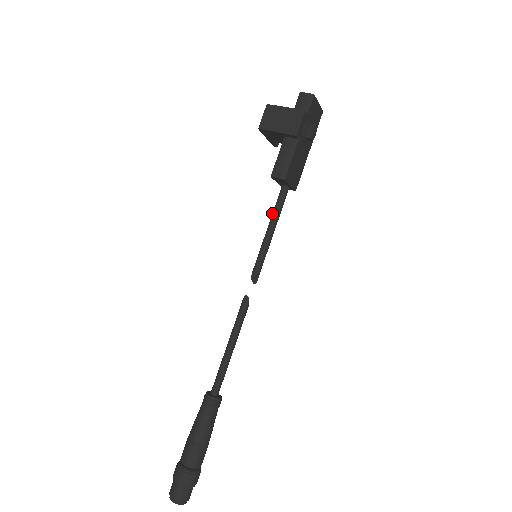
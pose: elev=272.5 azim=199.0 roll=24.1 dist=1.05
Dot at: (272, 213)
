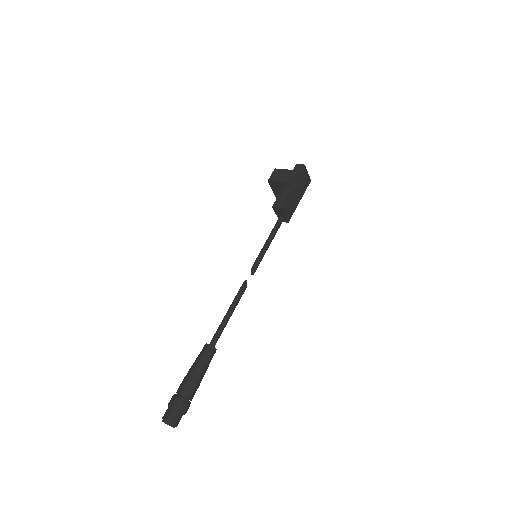
Dot at: (271, 232)
